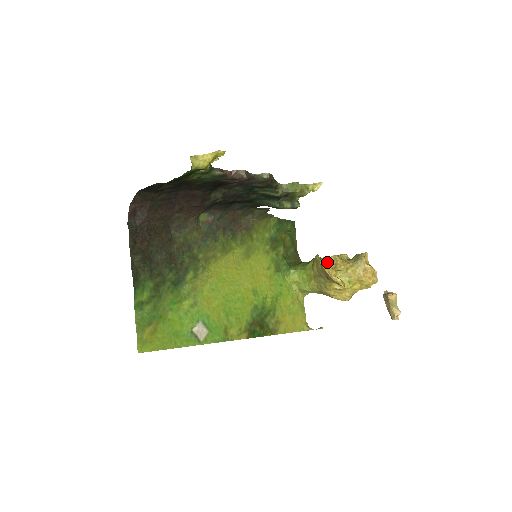
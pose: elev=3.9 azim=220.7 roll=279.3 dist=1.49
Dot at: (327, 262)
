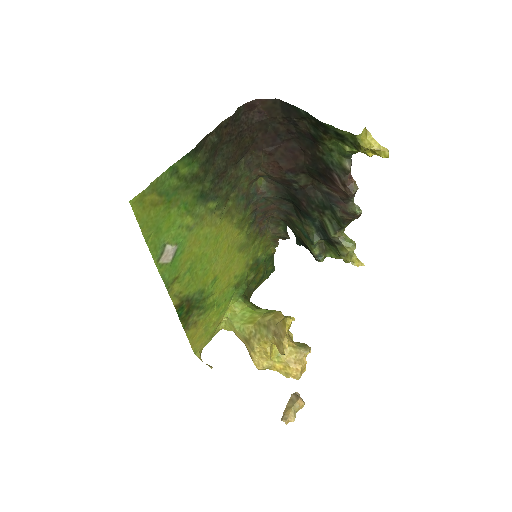
Dot at: occluded
